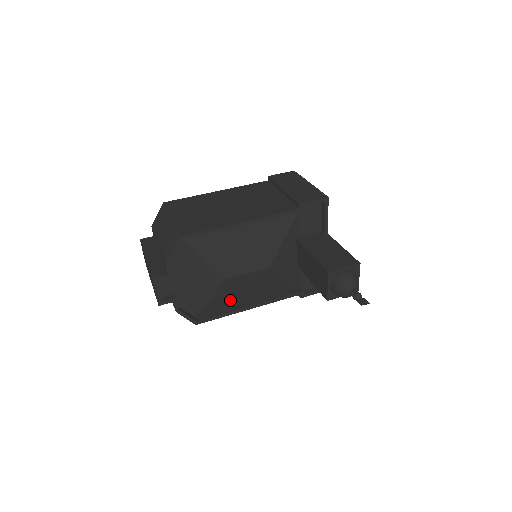
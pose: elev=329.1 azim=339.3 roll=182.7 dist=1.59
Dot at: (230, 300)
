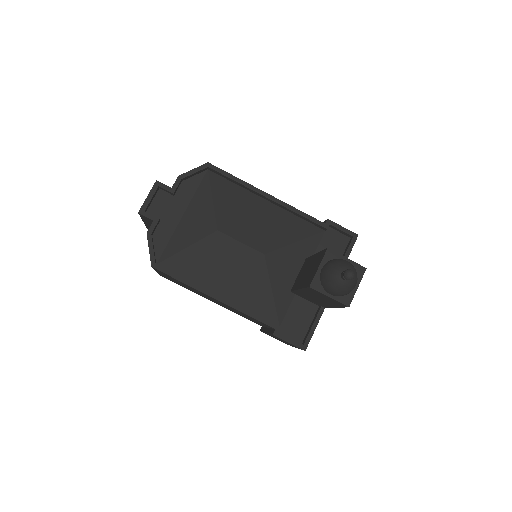
Dot at: (203, 270)
